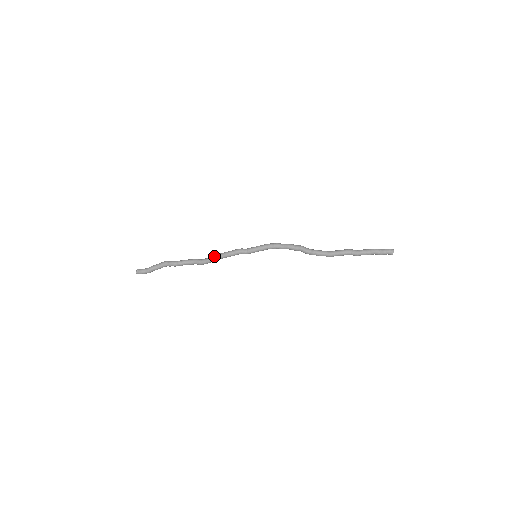
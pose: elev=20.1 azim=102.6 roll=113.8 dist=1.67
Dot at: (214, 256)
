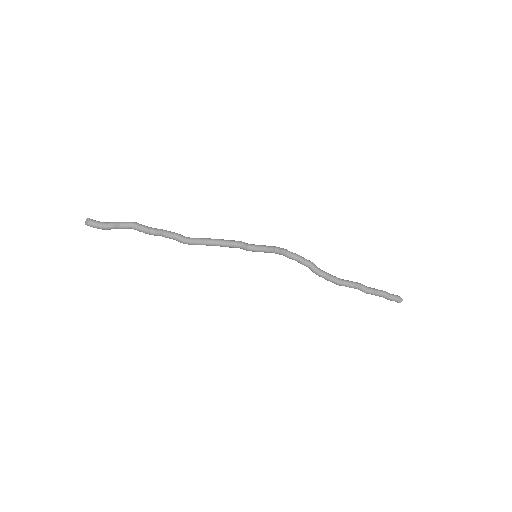
Dot at: (206, 239)
